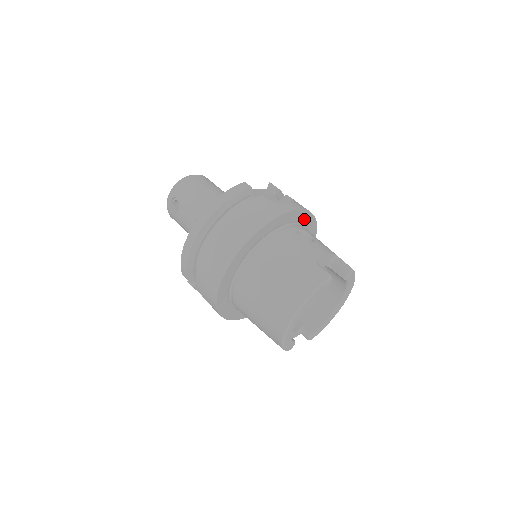
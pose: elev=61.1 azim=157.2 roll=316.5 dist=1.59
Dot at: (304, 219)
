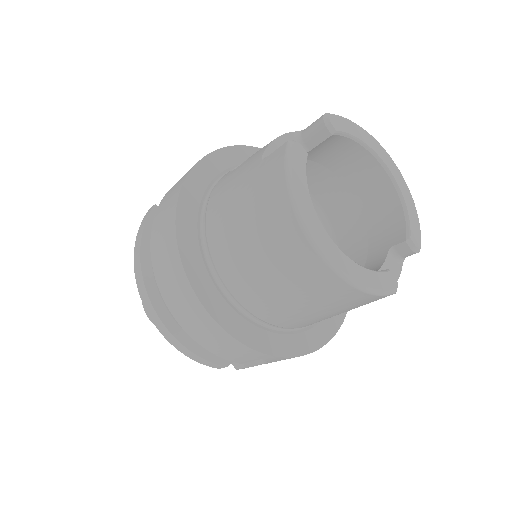
Dot at: (237, 159)
